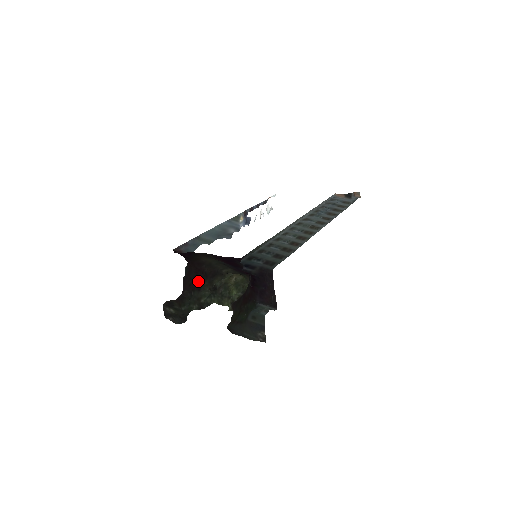
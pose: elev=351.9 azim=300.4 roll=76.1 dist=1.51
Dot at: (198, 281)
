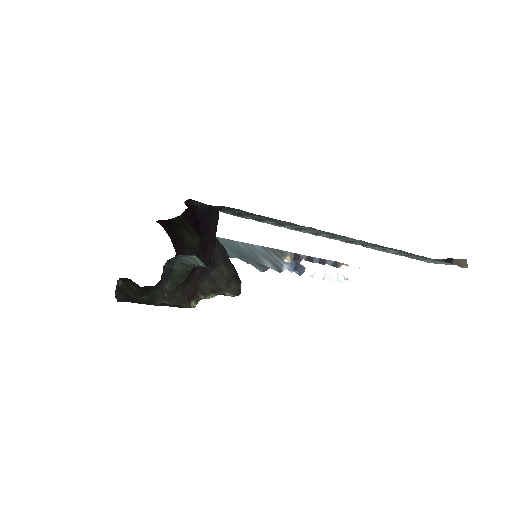
Dot at: occluded
